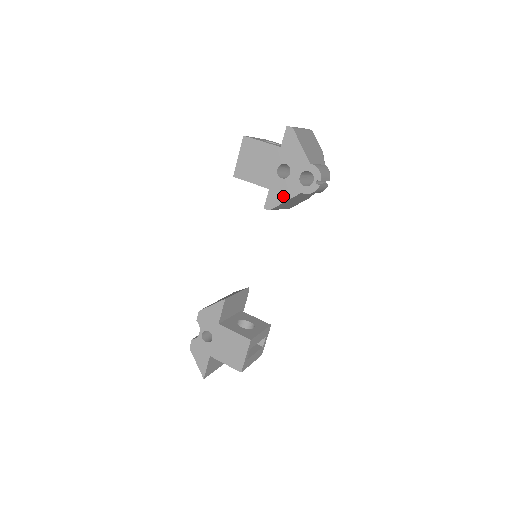
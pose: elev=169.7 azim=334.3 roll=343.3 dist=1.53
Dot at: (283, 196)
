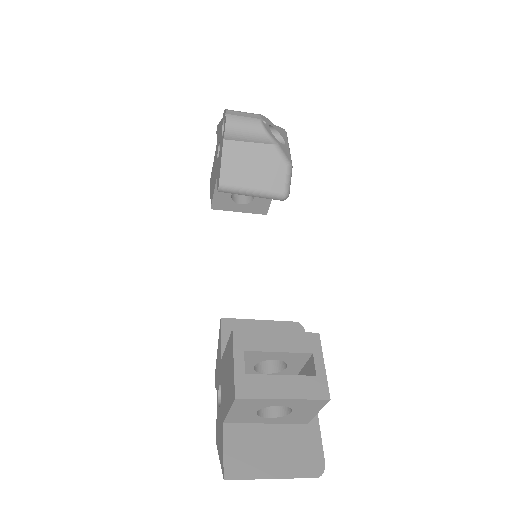
Dot at: (220, 162)
